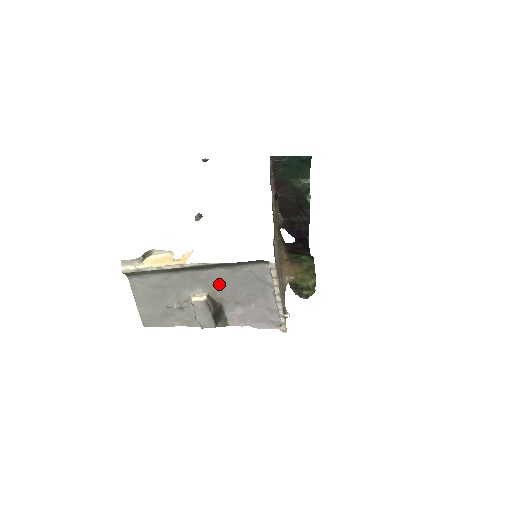
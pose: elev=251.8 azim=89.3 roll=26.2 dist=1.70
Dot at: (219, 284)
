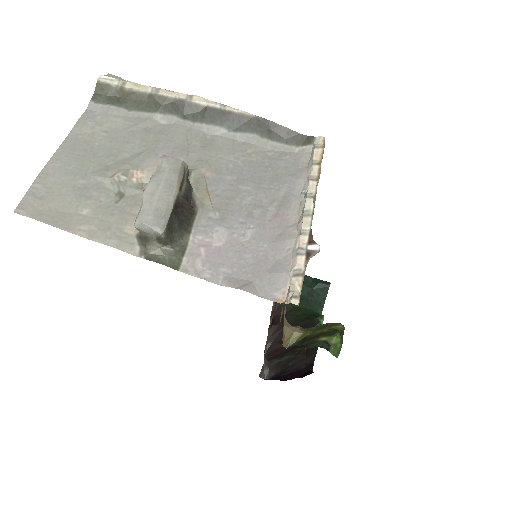
Dot at: (217, 165)
